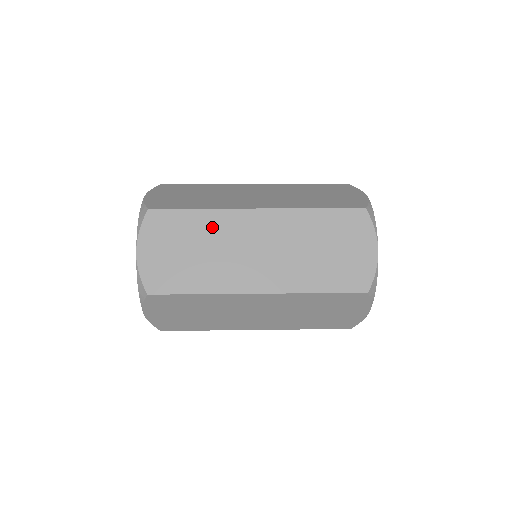
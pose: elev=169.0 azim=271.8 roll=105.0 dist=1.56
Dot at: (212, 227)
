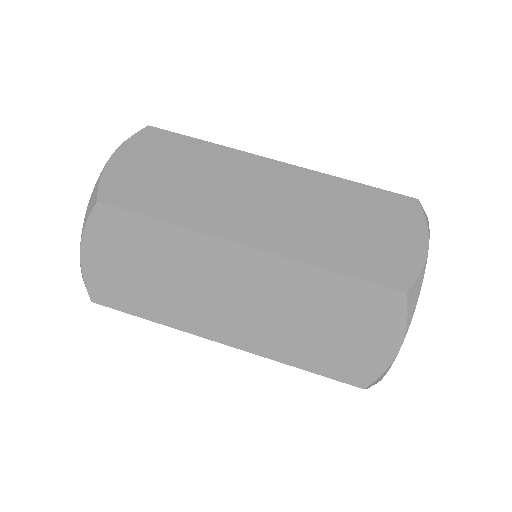
Dot at: occluded
